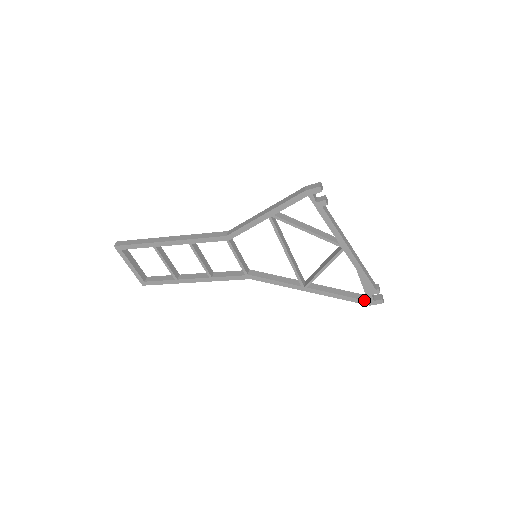
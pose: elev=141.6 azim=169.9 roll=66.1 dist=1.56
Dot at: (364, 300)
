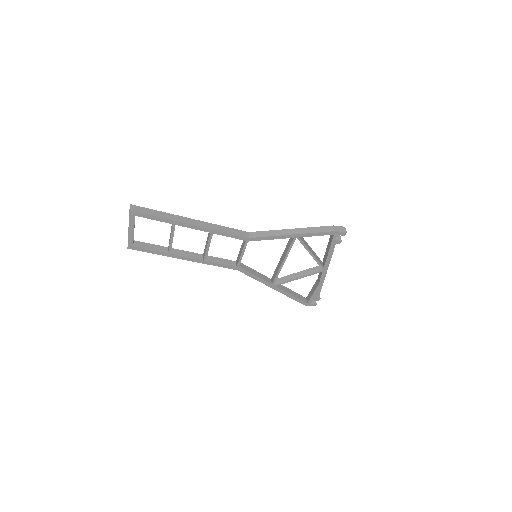
Dot at: (305, 302)
